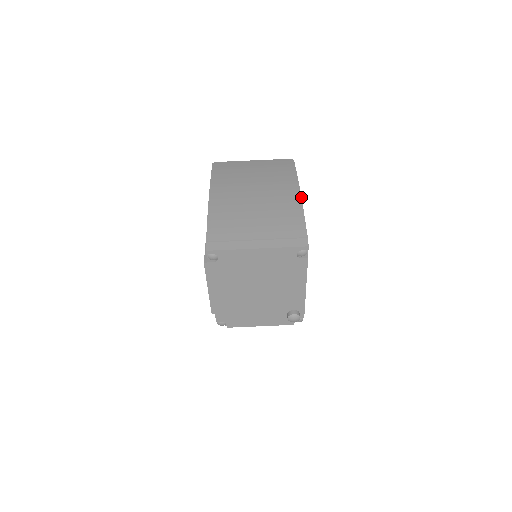
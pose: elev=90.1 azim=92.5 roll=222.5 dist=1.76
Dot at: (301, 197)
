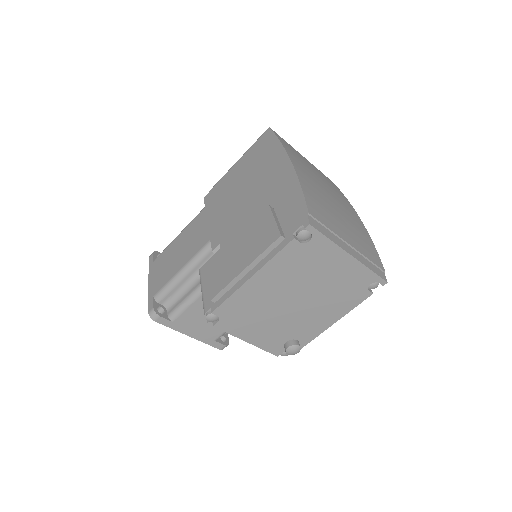
Dot at: occluded
